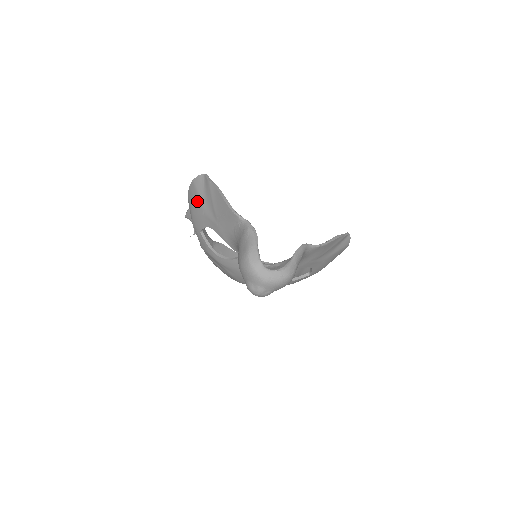
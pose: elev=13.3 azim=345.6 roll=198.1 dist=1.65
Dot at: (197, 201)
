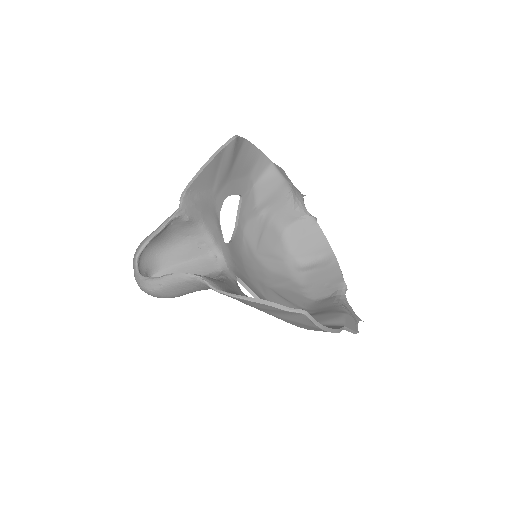
Dot at: (236, 162)
